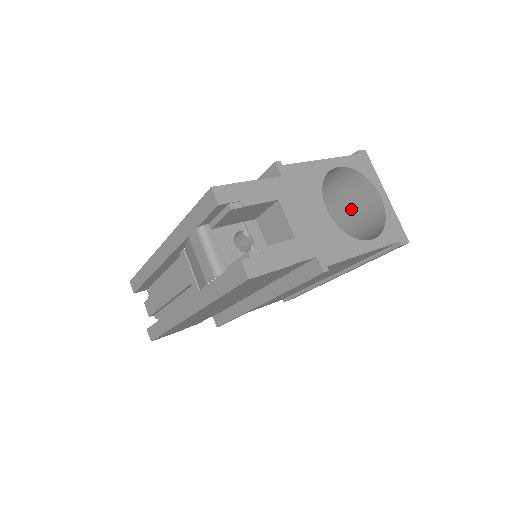
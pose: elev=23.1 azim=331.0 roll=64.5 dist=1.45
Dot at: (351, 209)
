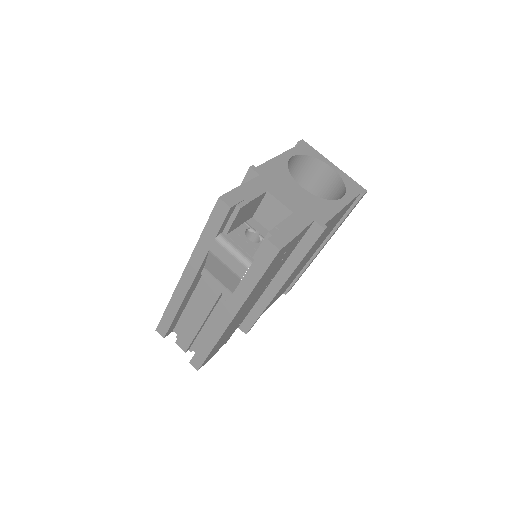
Dot at: (311, 188)
